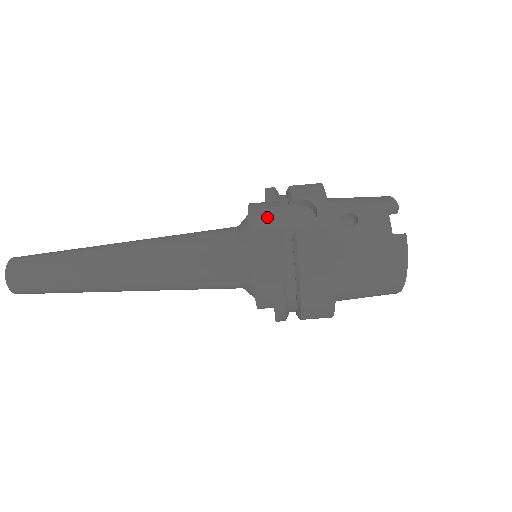
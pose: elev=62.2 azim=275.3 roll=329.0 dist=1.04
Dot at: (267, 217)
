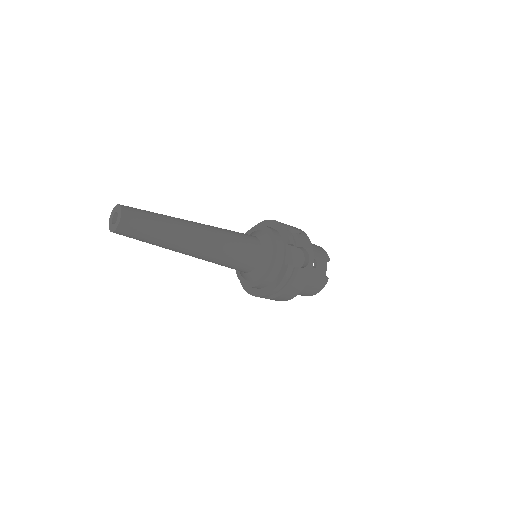
Dot at: (286, 251)
